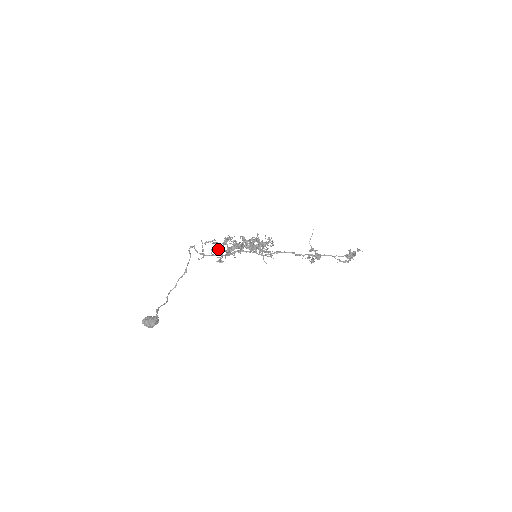
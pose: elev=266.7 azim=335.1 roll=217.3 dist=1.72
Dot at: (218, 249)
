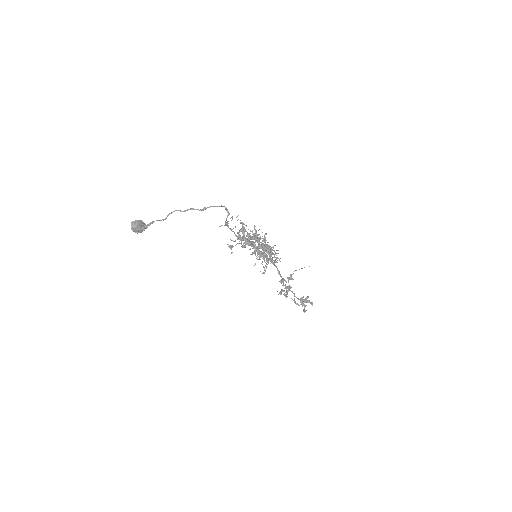
Dot at: (240, 237)
